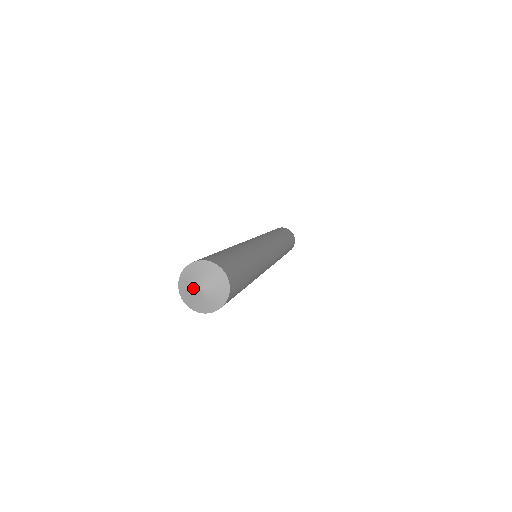
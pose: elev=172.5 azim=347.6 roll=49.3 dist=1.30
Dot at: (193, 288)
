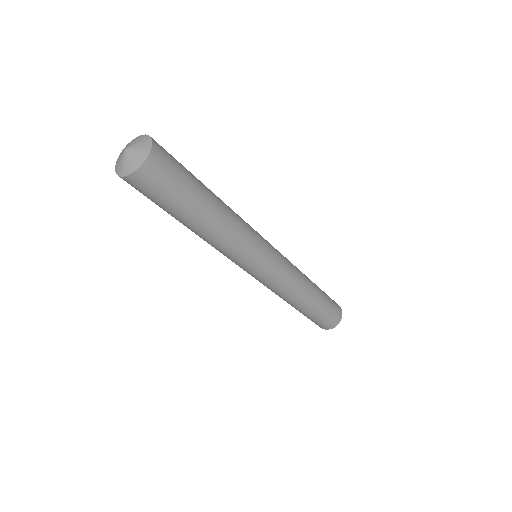
Dot at: (122, 156)
